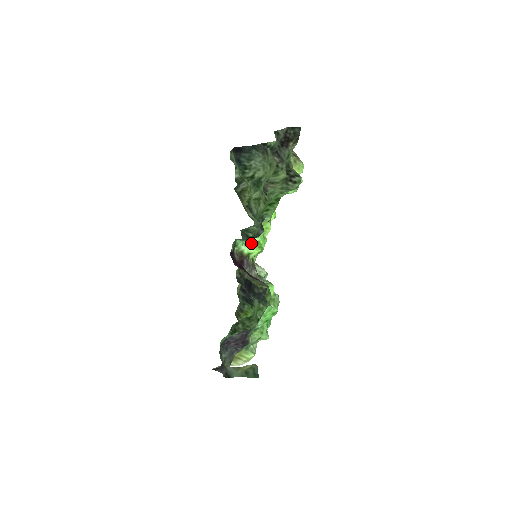
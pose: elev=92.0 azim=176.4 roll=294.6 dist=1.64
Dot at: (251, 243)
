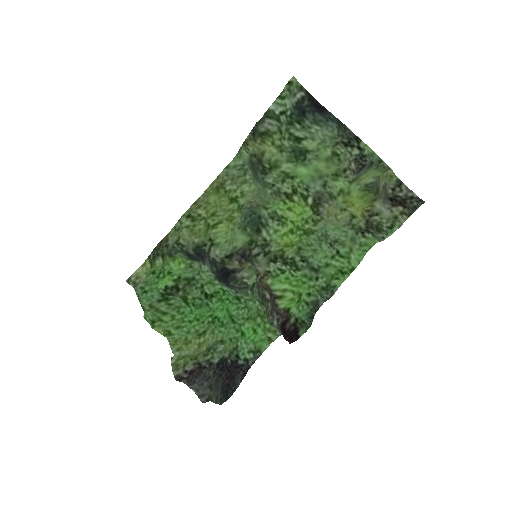
Dot at: (300, 302)
